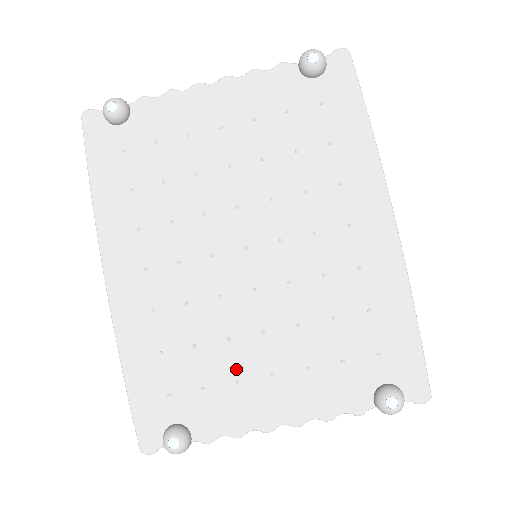
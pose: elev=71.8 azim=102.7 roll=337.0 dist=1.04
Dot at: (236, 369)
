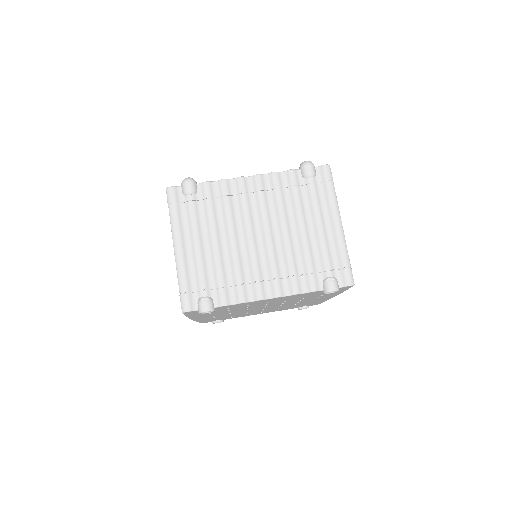
Dot at: occluded
